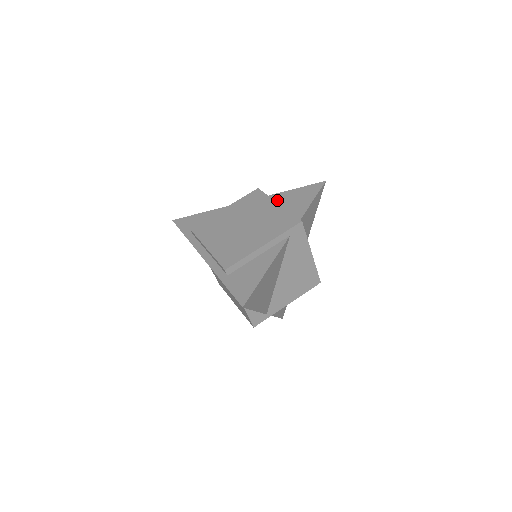
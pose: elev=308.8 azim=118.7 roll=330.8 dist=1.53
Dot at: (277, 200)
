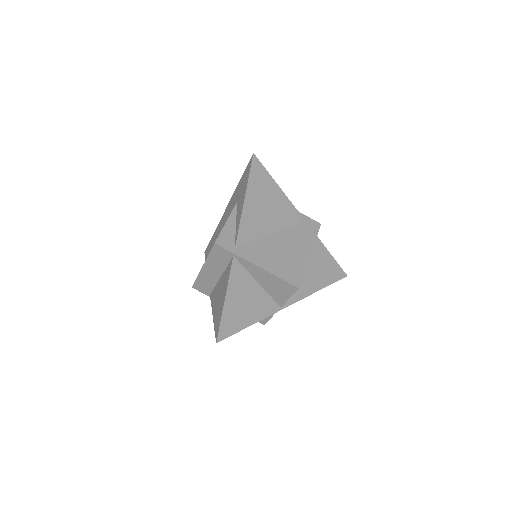
Dot at: occluded
